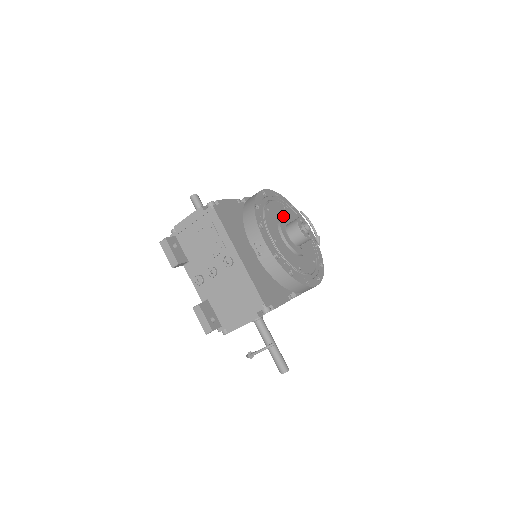
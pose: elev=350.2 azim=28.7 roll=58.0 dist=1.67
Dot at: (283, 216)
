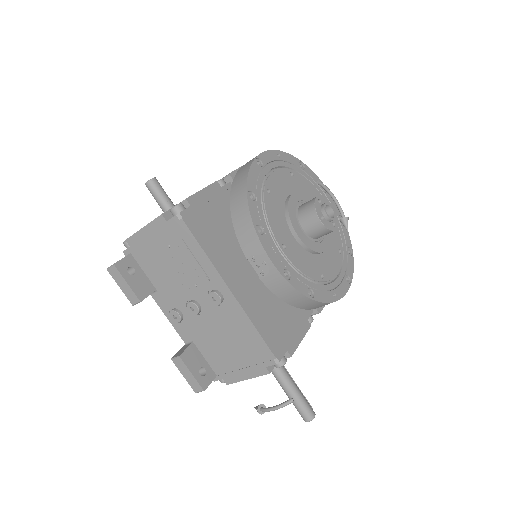
Dot at: (292, 194)
